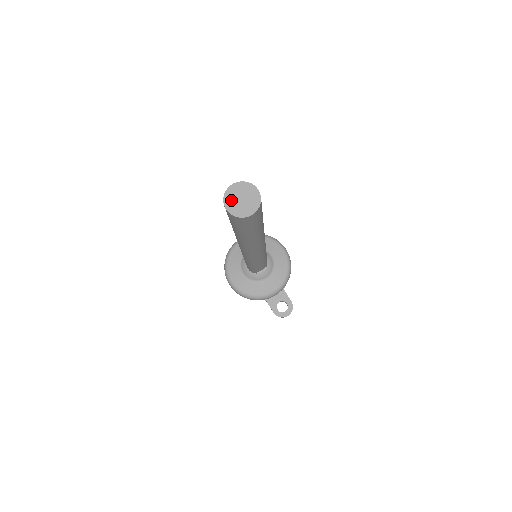
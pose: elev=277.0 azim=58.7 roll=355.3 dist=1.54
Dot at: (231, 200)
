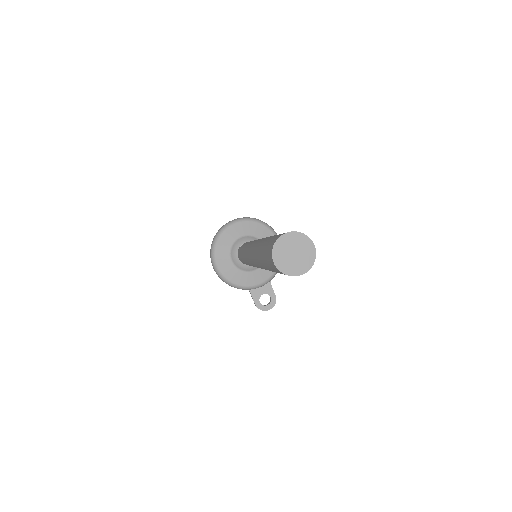
Dot at: (281, 252)
